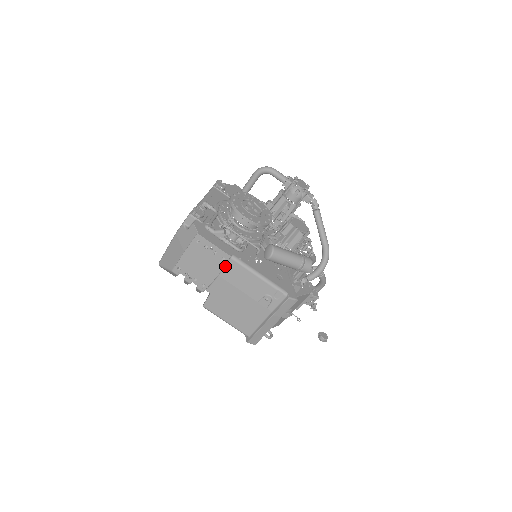
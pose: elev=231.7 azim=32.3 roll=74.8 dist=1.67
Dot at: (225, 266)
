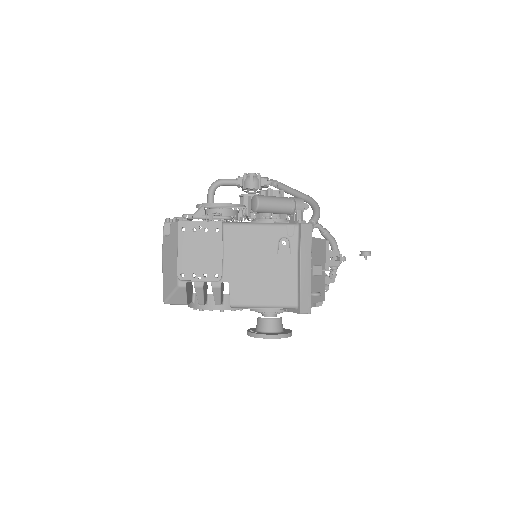
Dot at: (223, 238)
